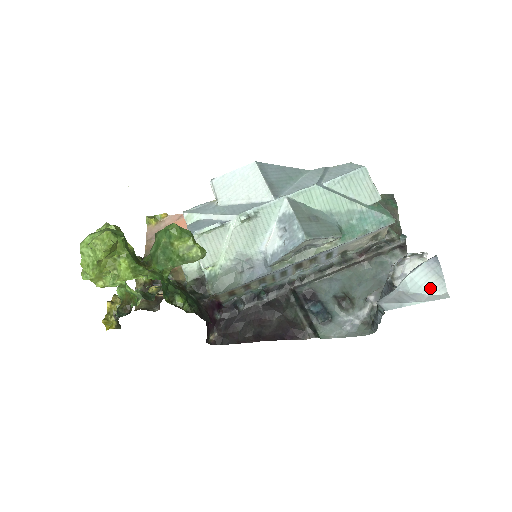
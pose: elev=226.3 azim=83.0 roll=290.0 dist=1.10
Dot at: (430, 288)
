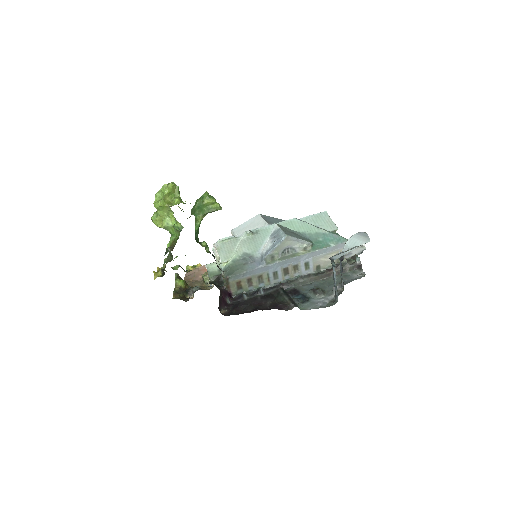
Dot at: (360, 242)
